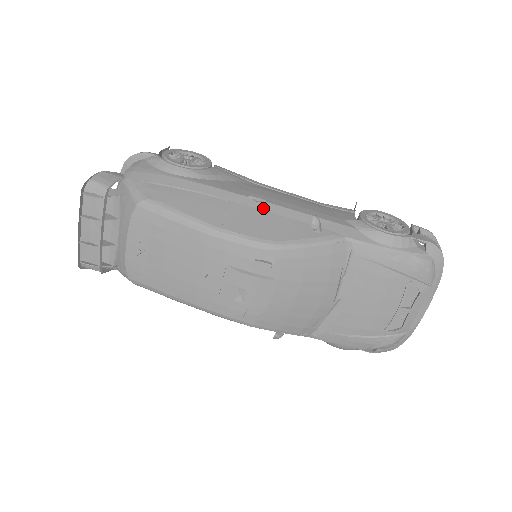
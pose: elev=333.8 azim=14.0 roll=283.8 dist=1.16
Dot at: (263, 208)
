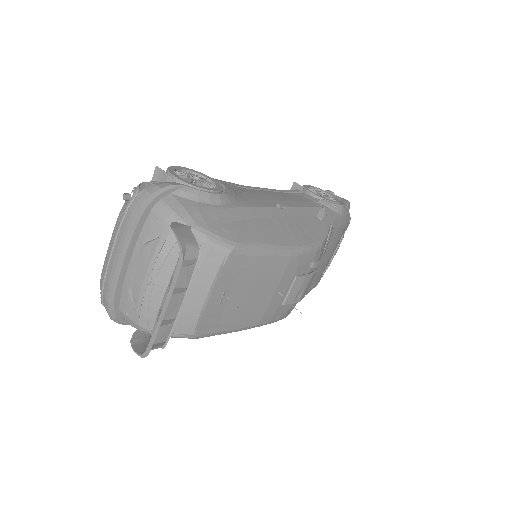
Dot at: (291, 213)
